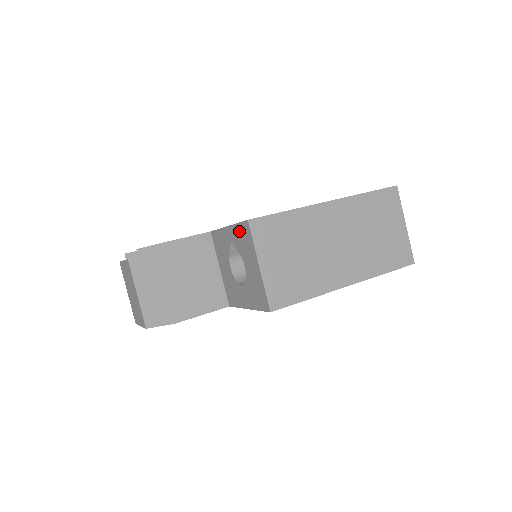
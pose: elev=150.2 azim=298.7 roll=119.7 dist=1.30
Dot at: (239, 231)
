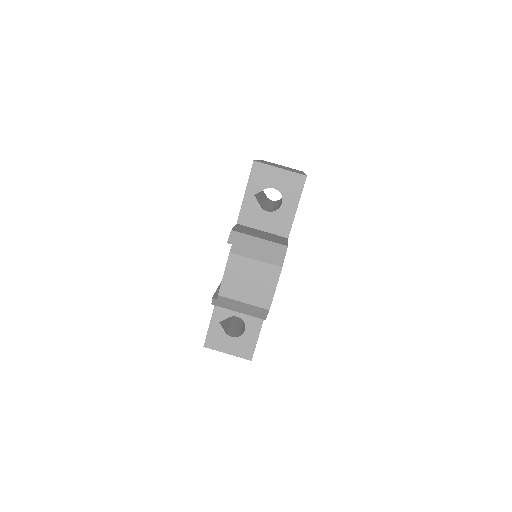
Dot at: (254, 177)
